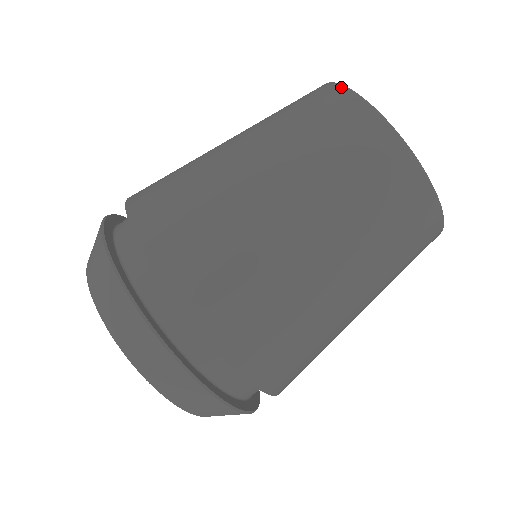
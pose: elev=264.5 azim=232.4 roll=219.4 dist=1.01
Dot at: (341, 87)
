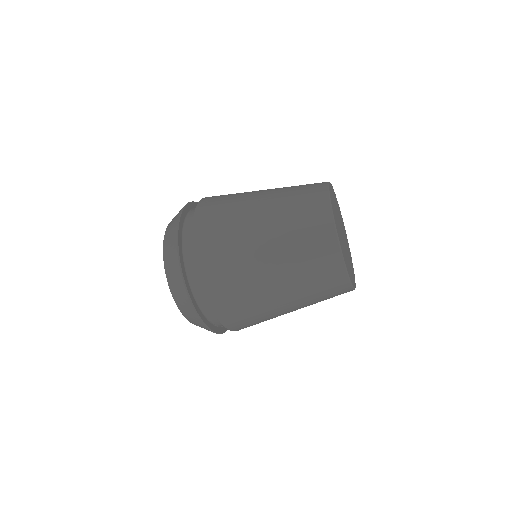
Dot at: (345, 272)
